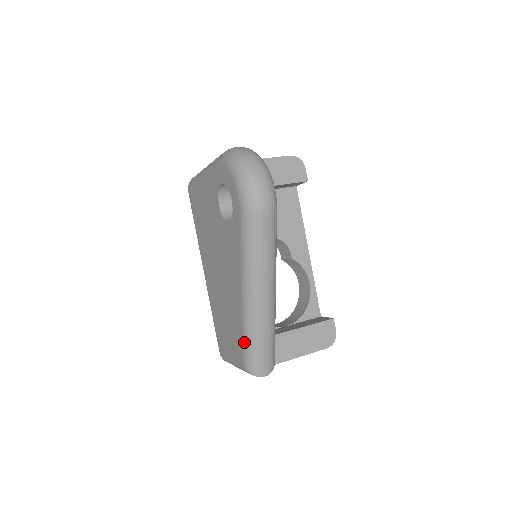
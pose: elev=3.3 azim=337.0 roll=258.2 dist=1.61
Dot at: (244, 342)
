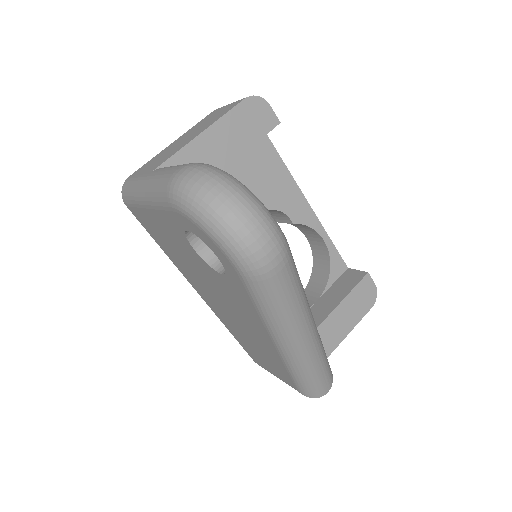
Dot at: (294, 379)
